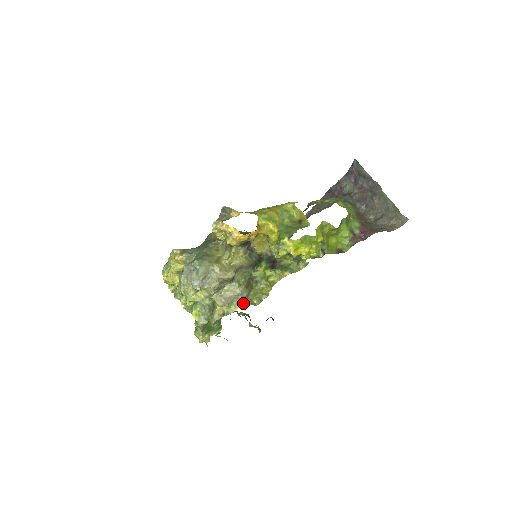
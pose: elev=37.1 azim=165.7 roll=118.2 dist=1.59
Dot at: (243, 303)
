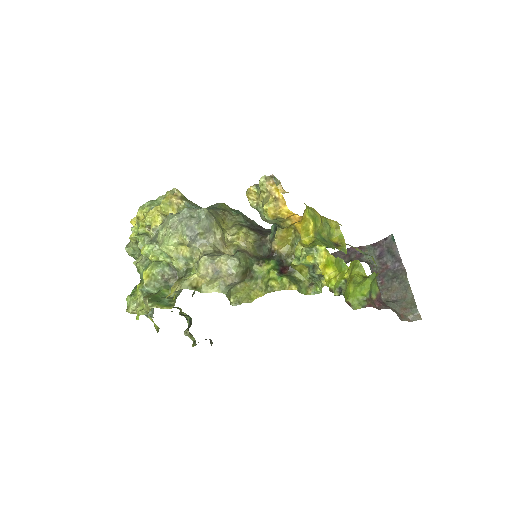
Dot at: (225, 290)
